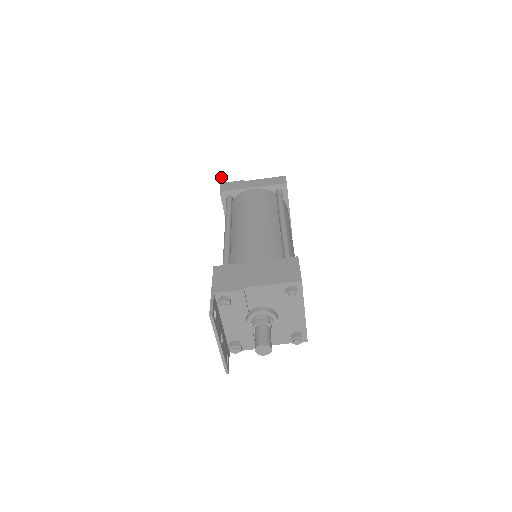
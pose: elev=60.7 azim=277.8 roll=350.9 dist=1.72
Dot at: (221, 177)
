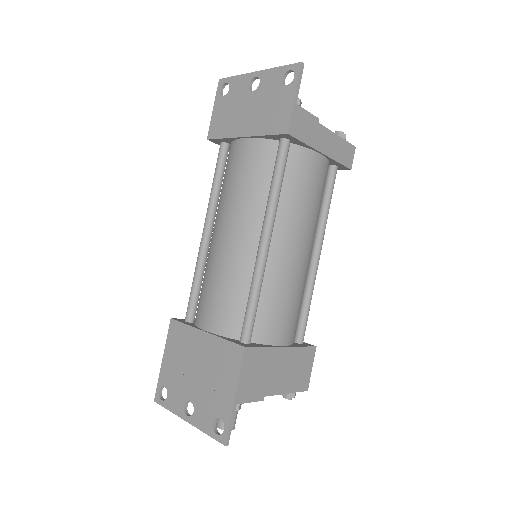
Dot at: (299, 80)
